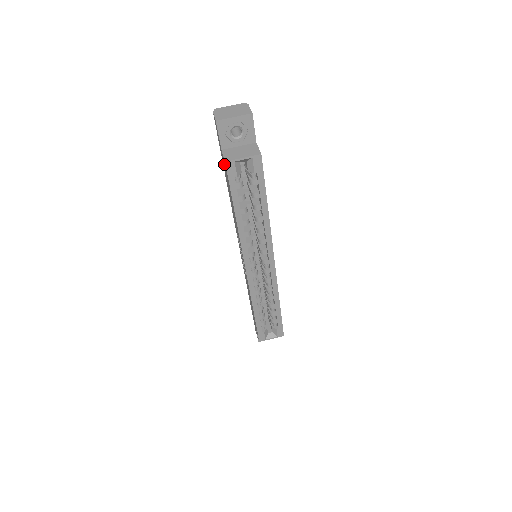
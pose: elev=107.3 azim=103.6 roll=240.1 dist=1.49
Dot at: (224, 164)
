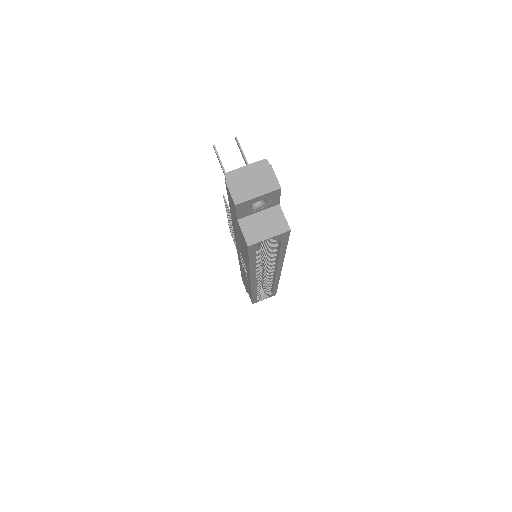
Dot at: (240, 231)
